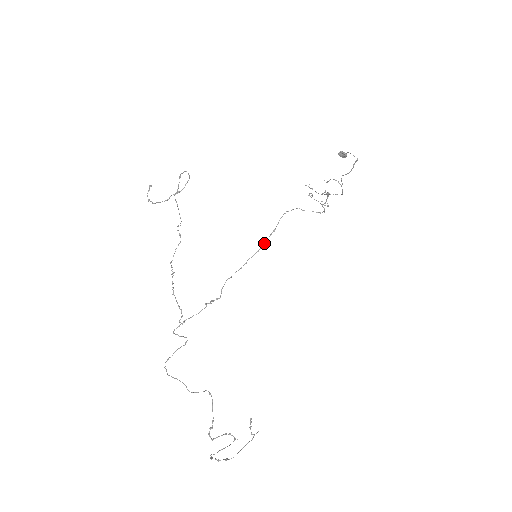
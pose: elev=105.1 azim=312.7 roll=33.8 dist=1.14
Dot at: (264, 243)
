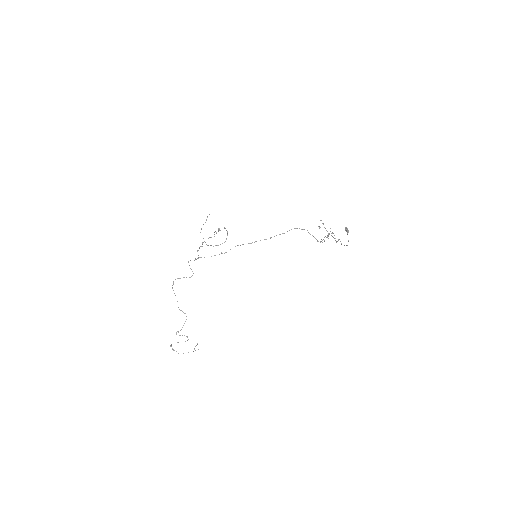
Dot at: occluded
